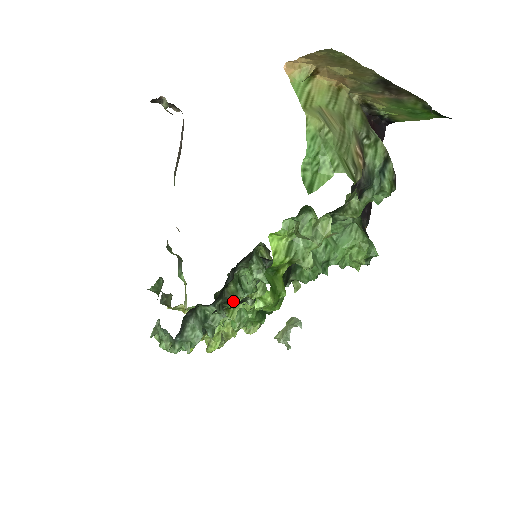
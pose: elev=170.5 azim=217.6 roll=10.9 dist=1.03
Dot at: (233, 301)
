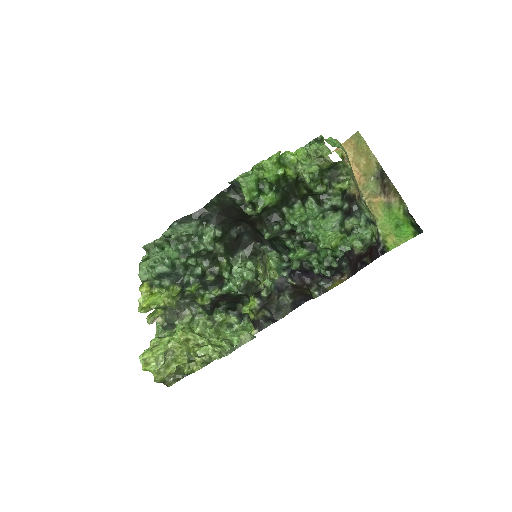
Dot at: (212, 293)
